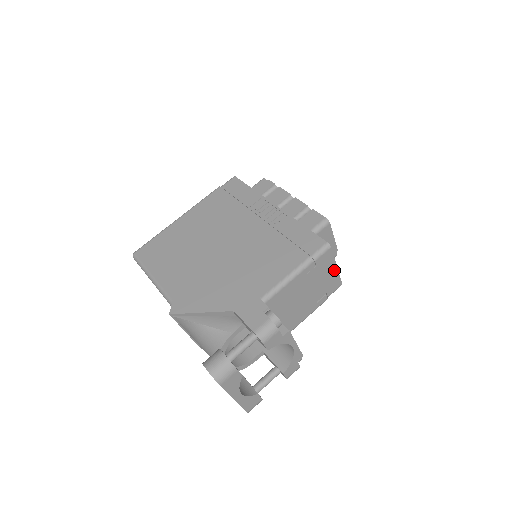
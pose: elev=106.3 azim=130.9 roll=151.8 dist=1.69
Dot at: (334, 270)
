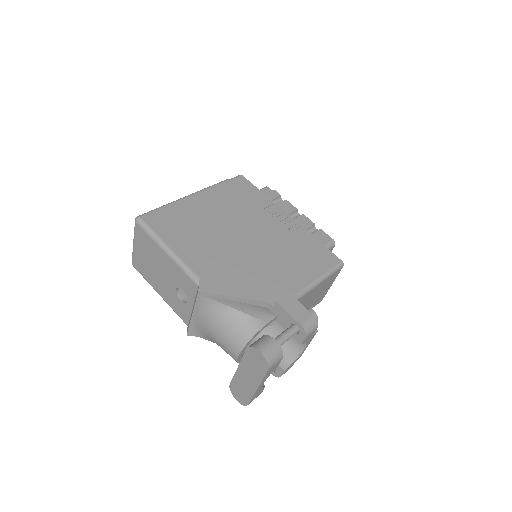
Dot at: (329, 286)
